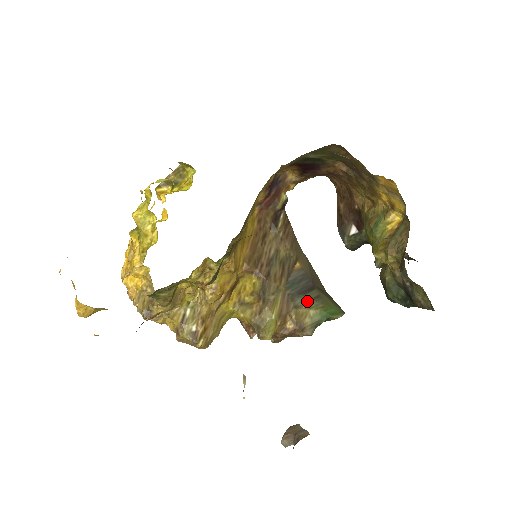
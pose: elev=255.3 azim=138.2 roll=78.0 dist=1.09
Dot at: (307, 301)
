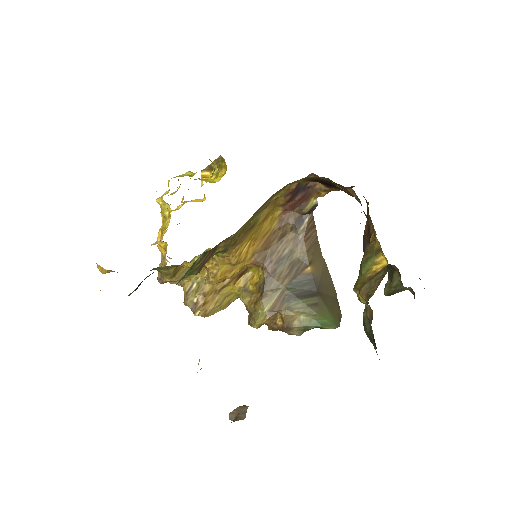
Dot at: (302, 306)
